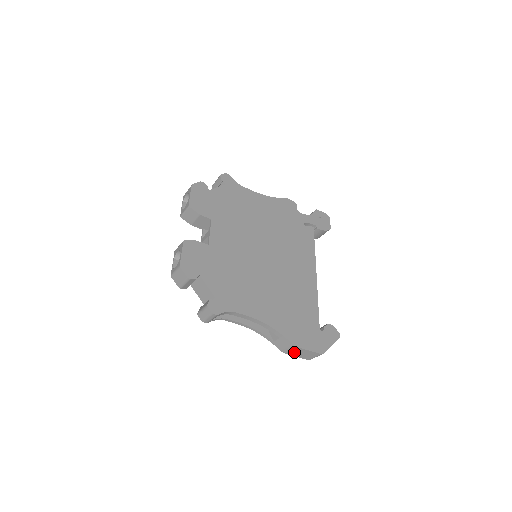
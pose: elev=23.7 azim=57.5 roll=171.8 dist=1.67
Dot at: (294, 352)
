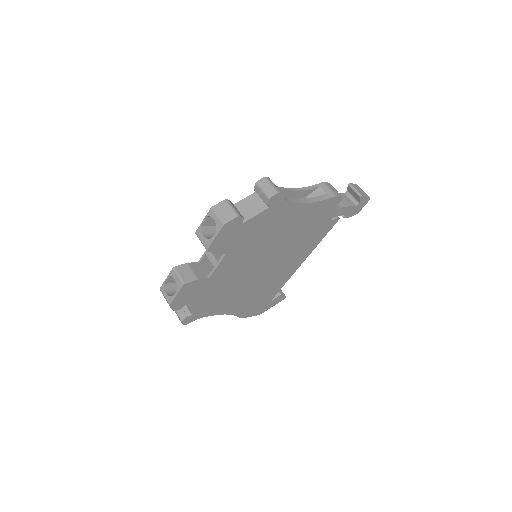
Dot at: occluded
